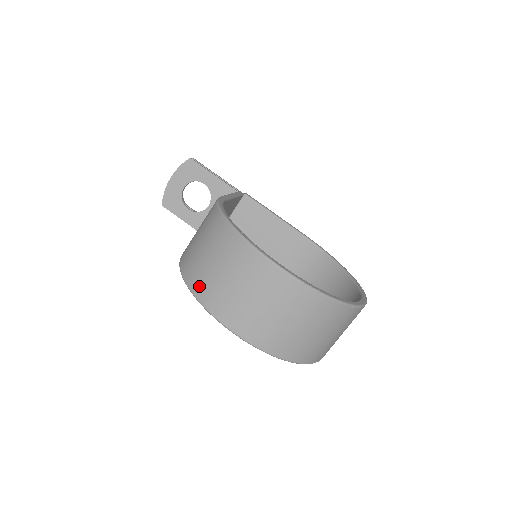
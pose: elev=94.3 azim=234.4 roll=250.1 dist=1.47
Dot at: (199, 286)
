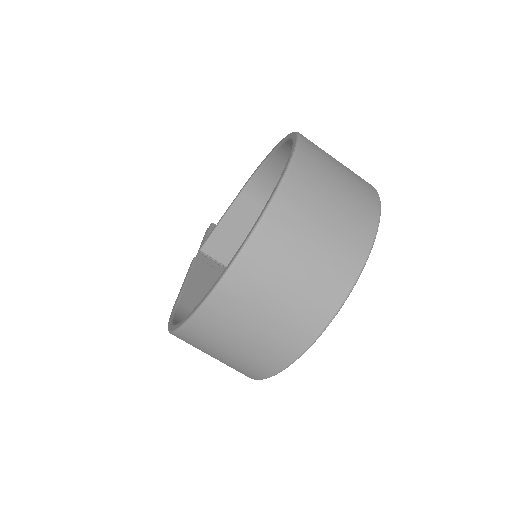
Dot at: occluded
